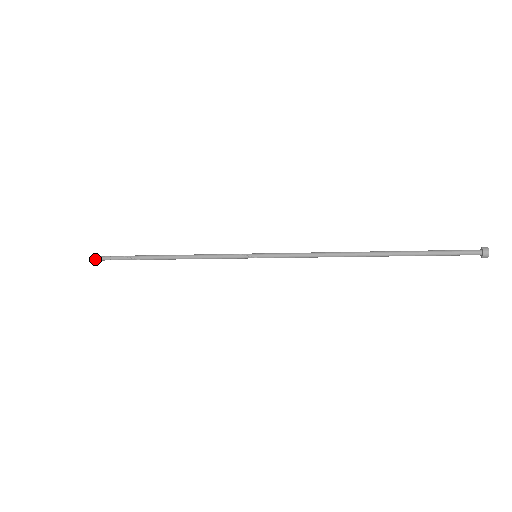
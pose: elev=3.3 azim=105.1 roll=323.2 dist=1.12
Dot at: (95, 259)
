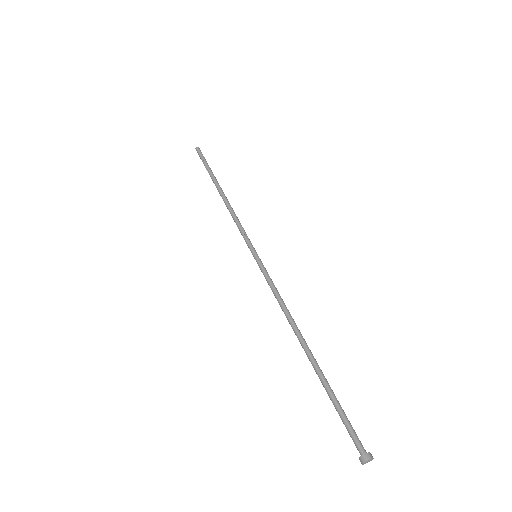
Dot at: (197, 151)
